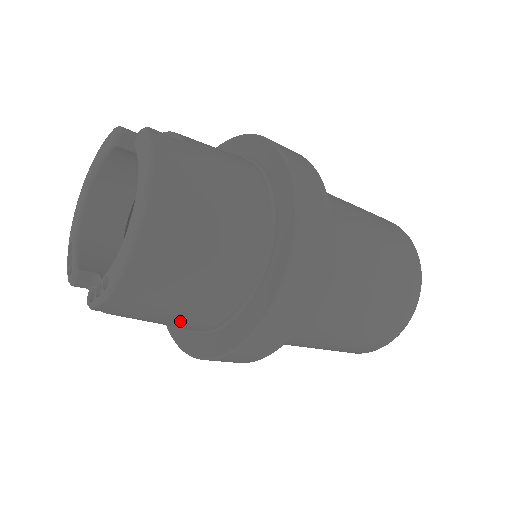
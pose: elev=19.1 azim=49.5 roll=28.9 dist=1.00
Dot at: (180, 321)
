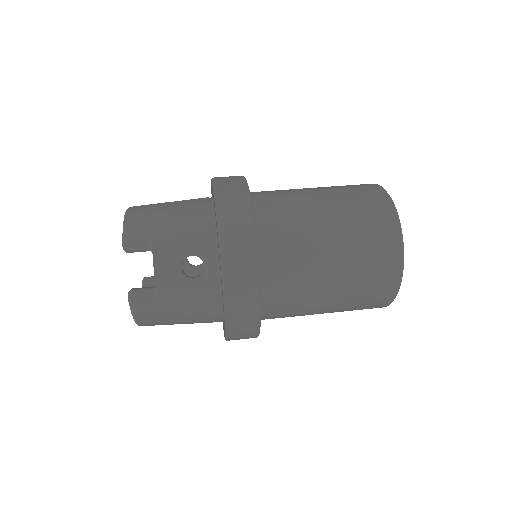
Dot at: occluded
